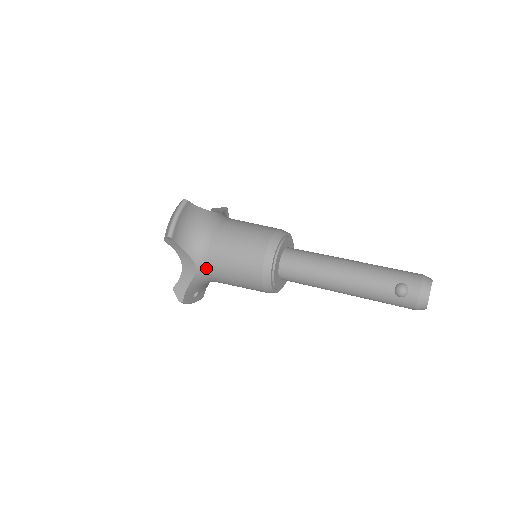
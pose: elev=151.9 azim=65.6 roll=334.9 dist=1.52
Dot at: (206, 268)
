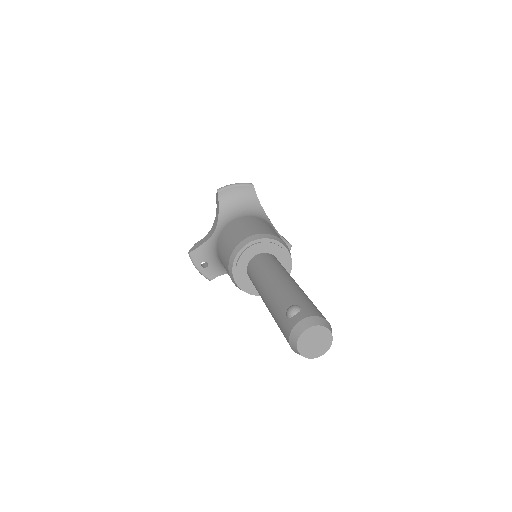
Dot at: (219, 234)
